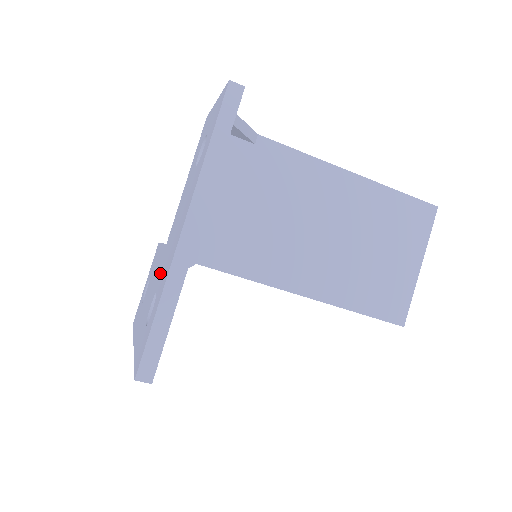
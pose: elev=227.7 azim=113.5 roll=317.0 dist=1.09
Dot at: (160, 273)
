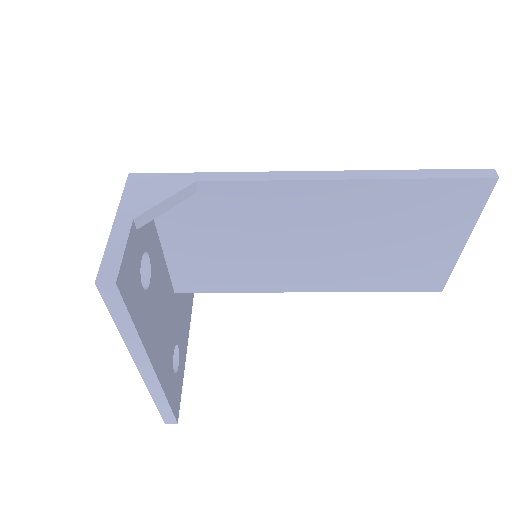
Dot at: occluded
